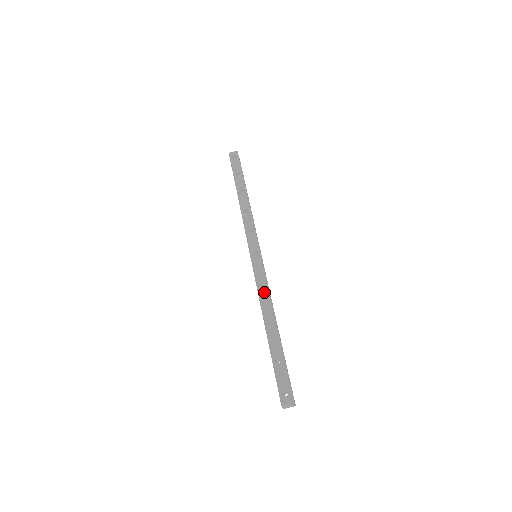
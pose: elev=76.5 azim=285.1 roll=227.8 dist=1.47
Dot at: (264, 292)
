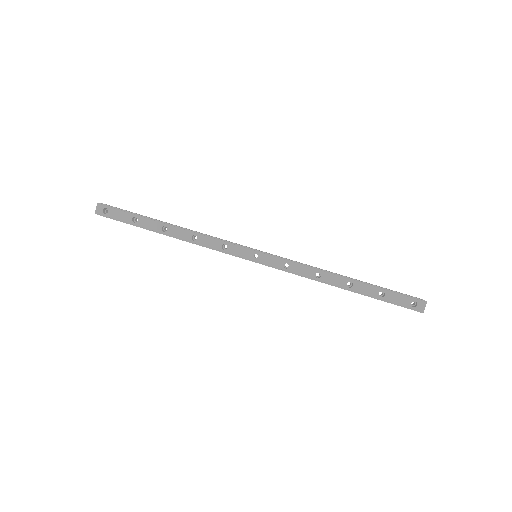
Dot at: (306, 271)
